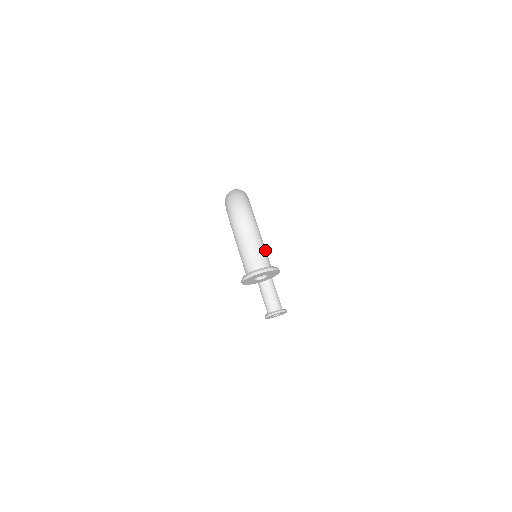
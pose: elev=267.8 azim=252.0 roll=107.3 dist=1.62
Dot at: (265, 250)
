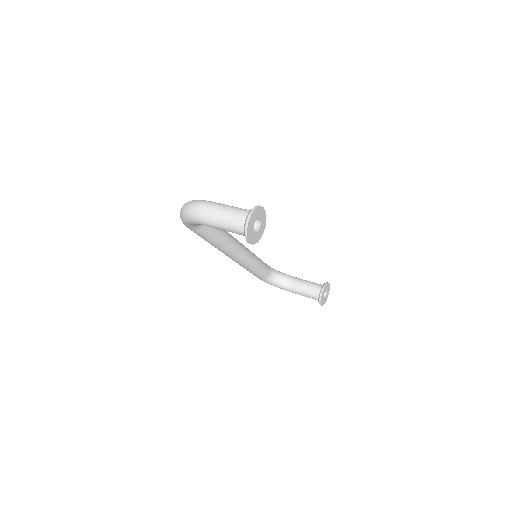
Dot at: (239, 208)
